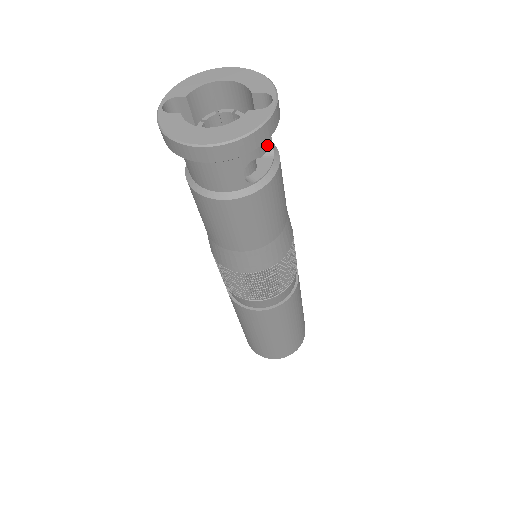
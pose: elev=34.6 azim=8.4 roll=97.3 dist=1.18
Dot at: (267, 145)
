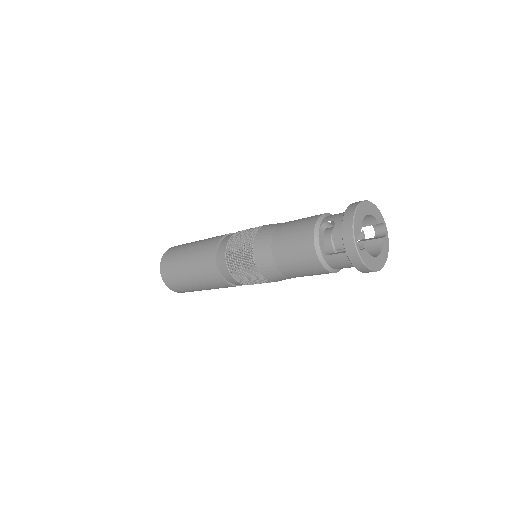
Dot at: (363, 240)
